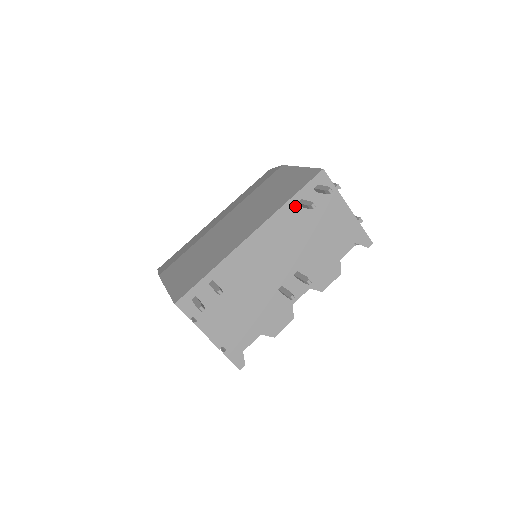
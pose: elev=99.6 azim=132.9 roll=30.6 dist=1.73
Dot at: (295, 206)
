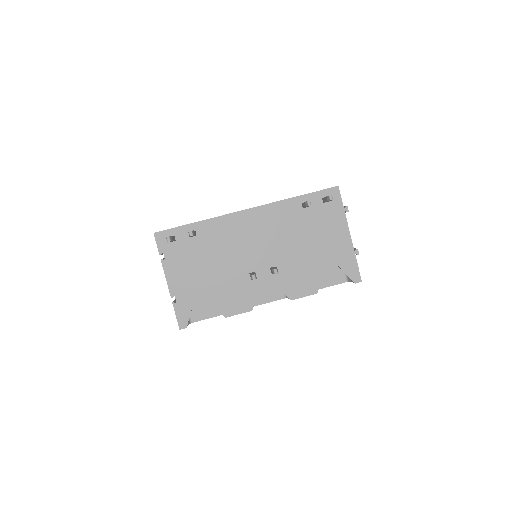
Dot at: (298, 205)
